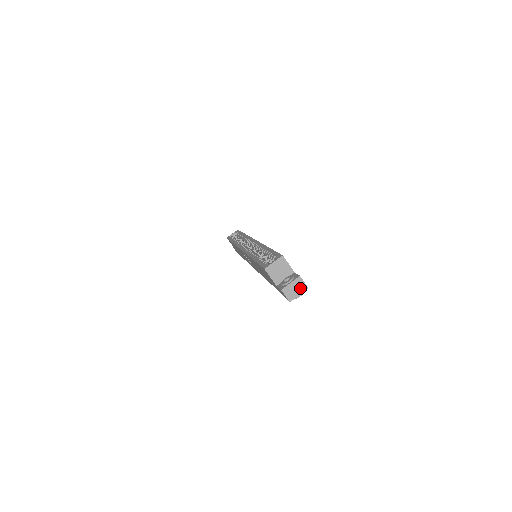
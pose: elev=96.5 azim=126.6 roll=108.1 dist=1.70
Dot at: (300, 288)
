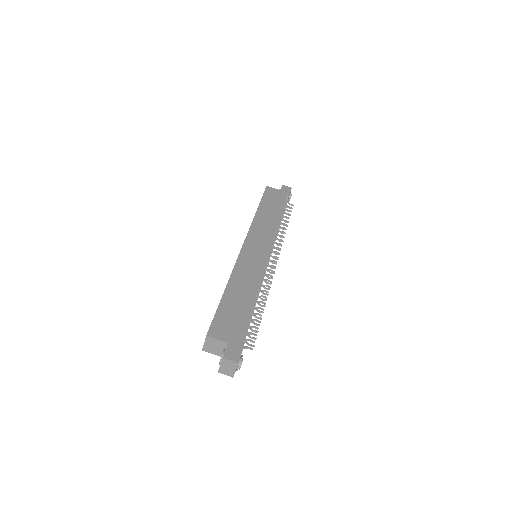
Dot at: (231, 366)
